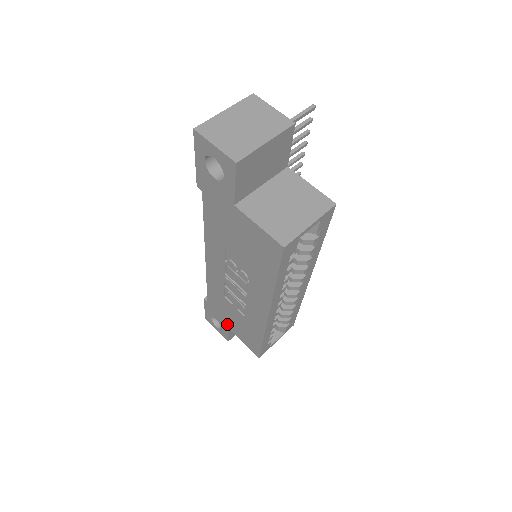
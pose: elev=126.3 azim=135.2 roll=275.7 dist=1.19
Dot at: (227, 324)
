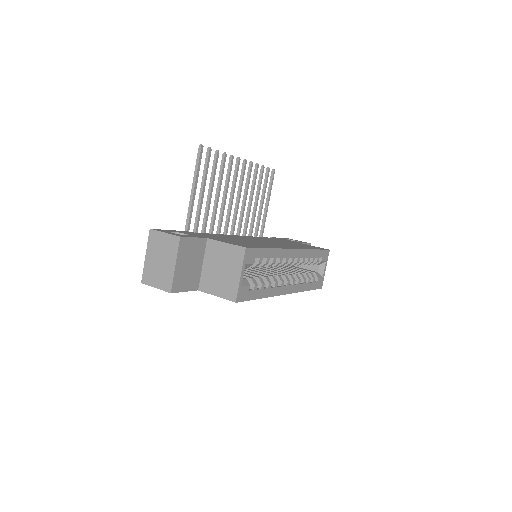
Dot at: occluded
